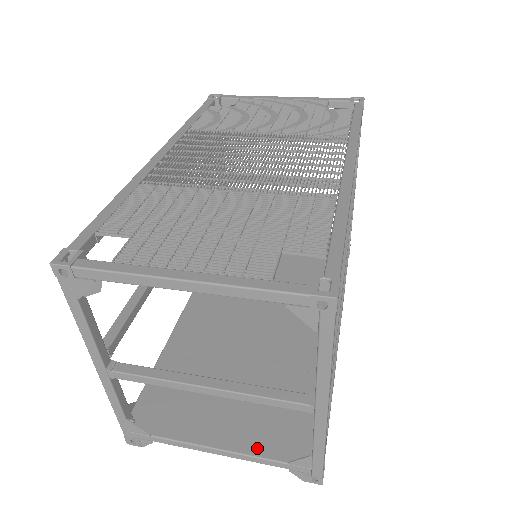
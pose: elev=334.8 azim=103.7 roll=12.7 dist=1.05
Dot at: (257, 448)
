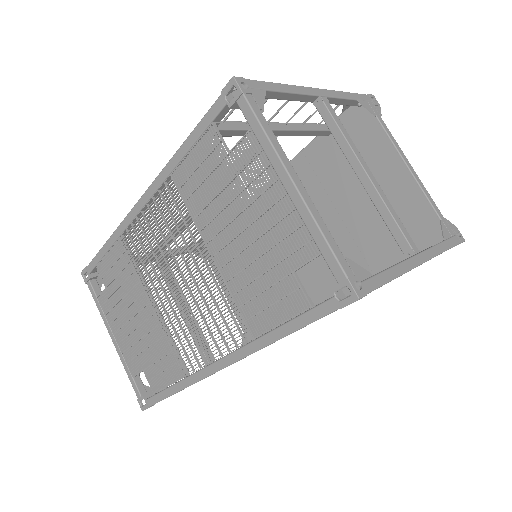
Dot at: (238, 315)
